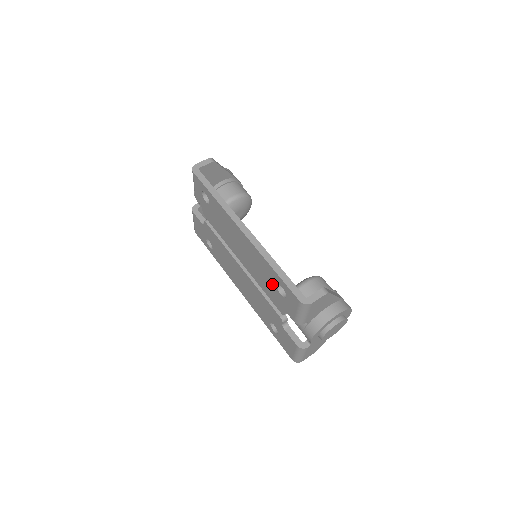
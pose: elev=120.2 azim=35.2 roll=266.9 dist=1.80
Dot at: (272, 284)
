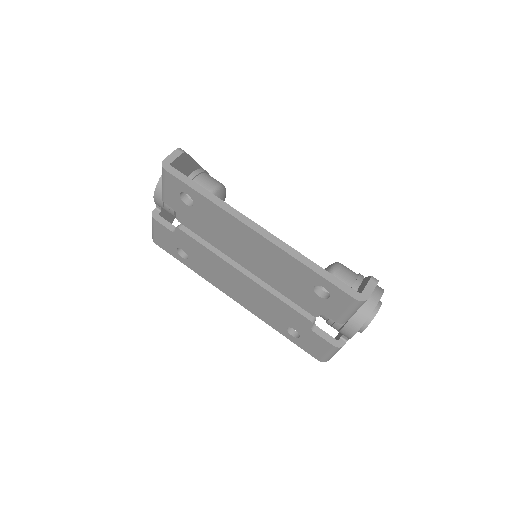
Dot at: (304, 286)
